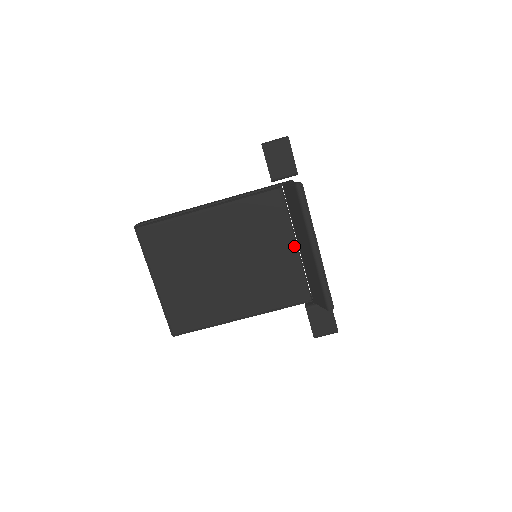
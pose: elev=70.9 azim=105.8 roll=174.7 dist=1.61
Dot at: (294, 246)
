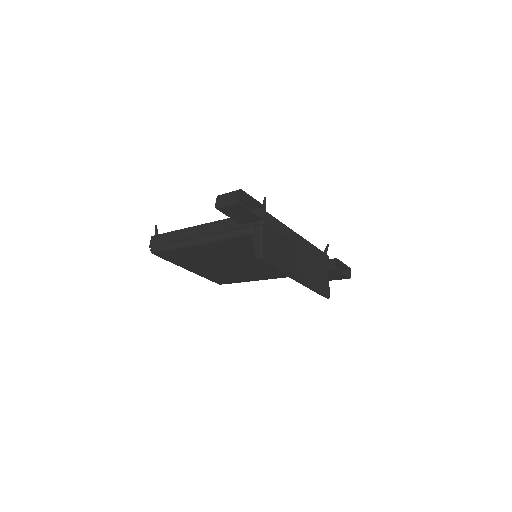
Dot at: occluded
